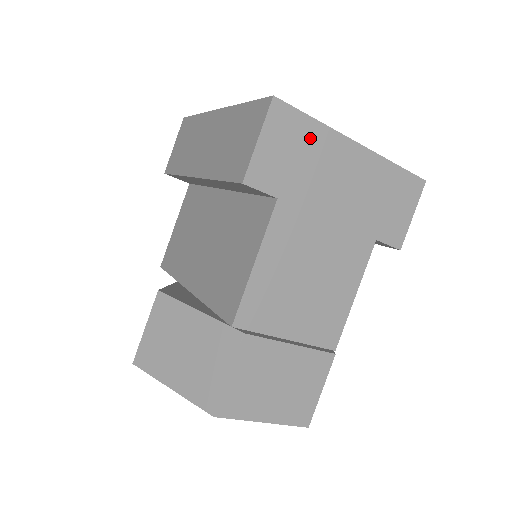
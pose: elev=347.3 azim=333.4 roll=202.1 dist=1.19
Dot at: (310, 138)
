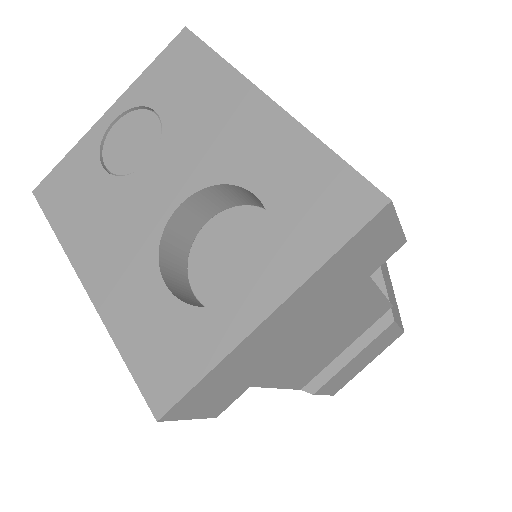
Dot at: (222, 373)
